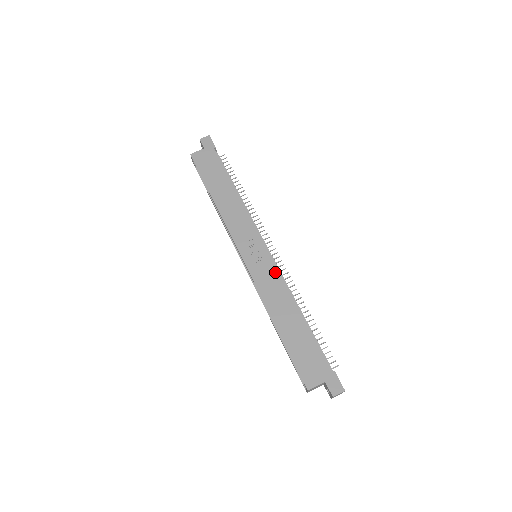
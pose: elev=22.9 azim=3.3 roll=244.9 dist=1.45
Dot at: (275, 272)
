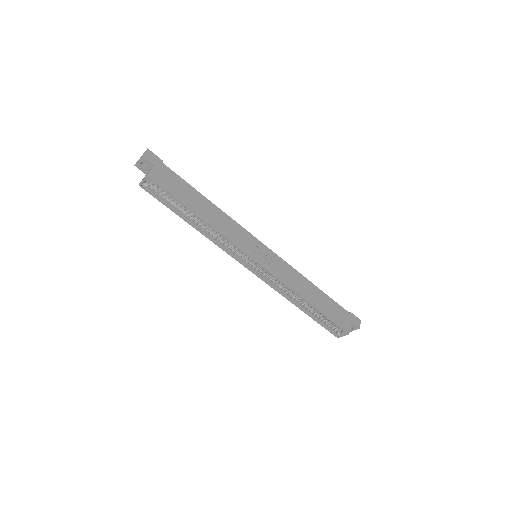
Dot at: (283, 262)
